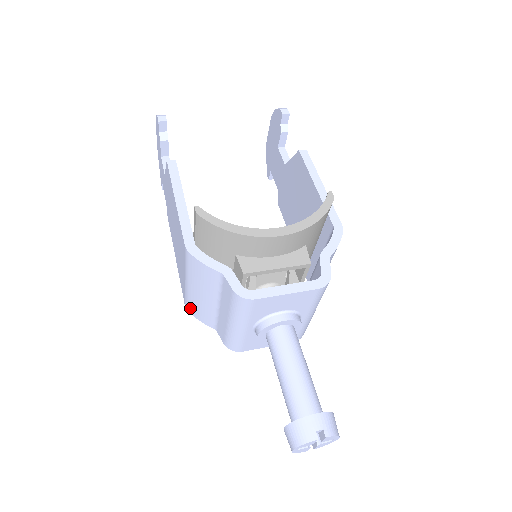
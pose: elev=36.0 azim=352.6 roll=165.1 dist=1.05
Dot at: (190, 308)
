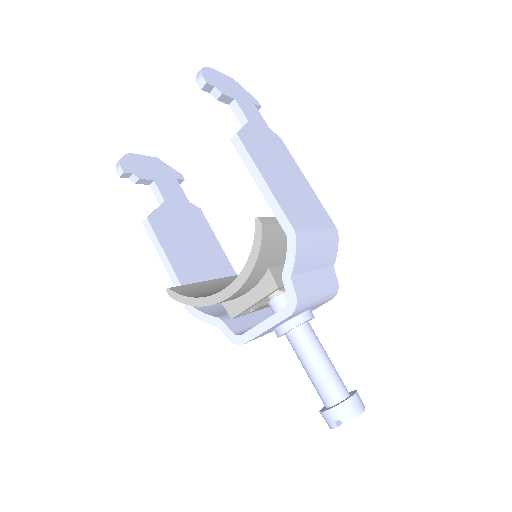
Dot at: occluded
